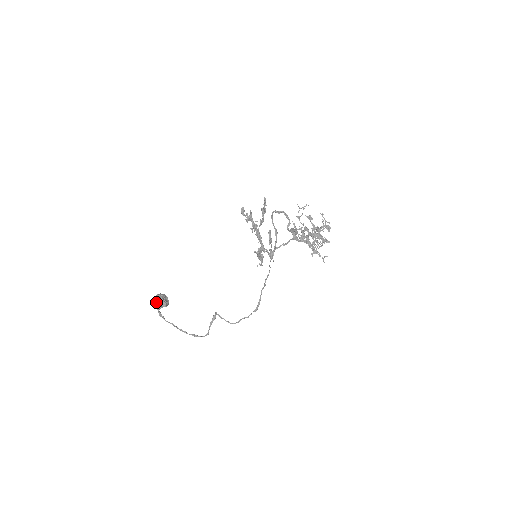
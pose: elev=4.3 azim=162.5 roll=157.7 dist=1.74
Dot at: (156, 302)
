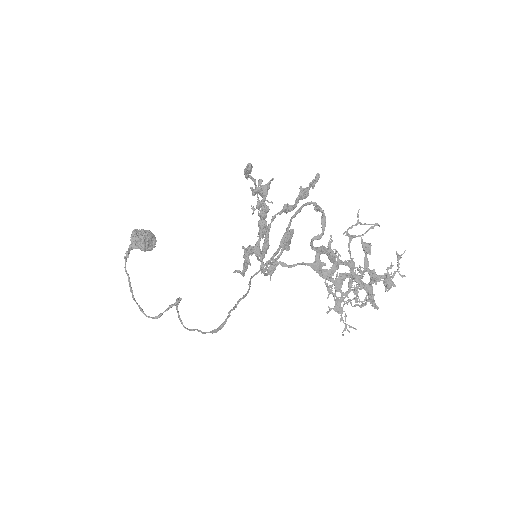
Dot at: (134, 237)
